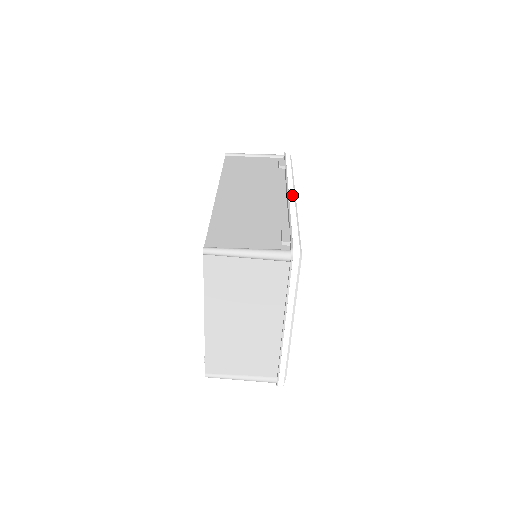
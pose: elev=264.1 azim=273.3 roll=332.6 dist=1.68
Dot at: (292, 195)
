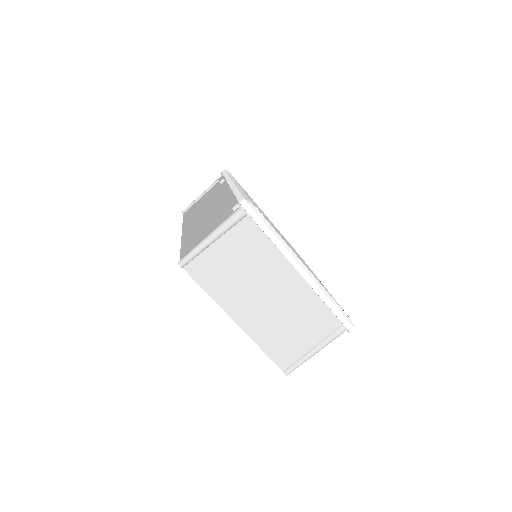
Dot at: (231, 183)
